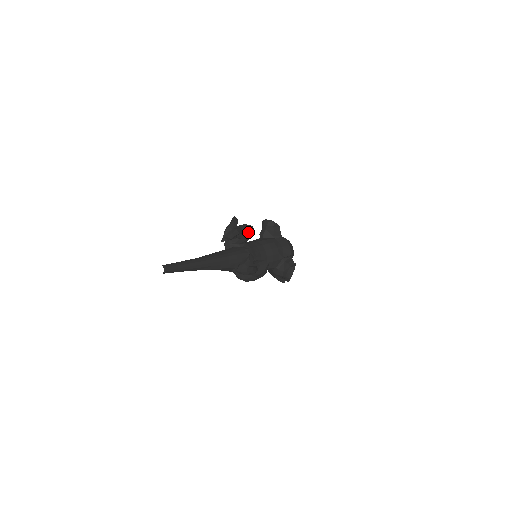
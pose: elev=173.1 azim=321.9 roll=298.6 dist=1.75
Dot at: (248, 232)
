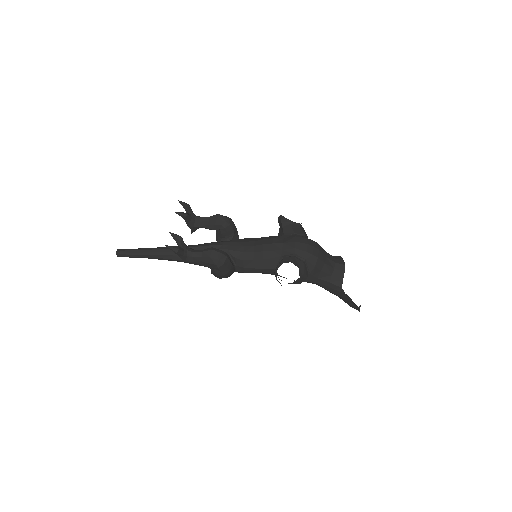
Dot at: (214, 221)
